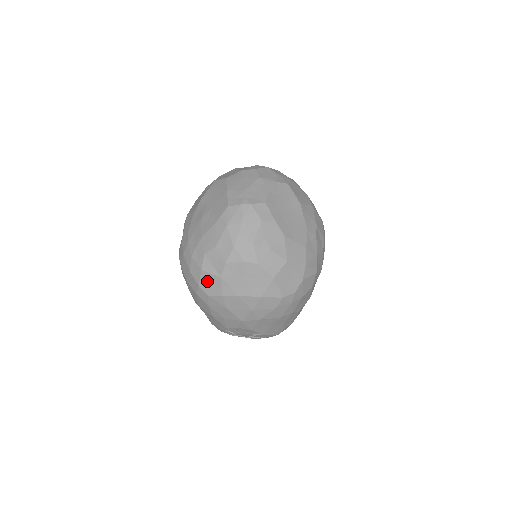
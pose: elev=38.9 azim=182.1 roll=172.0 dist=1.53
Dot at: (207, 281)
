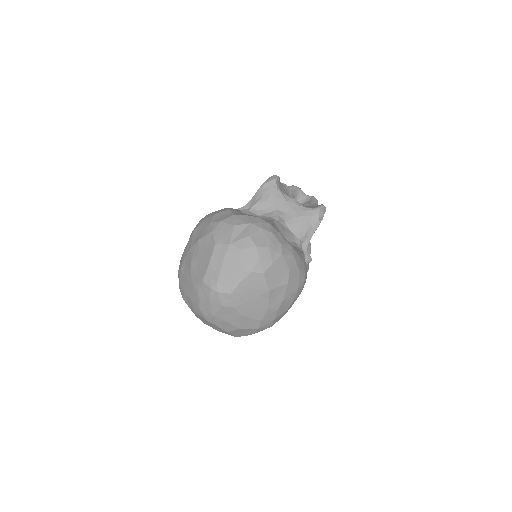
Dot at: occluded
